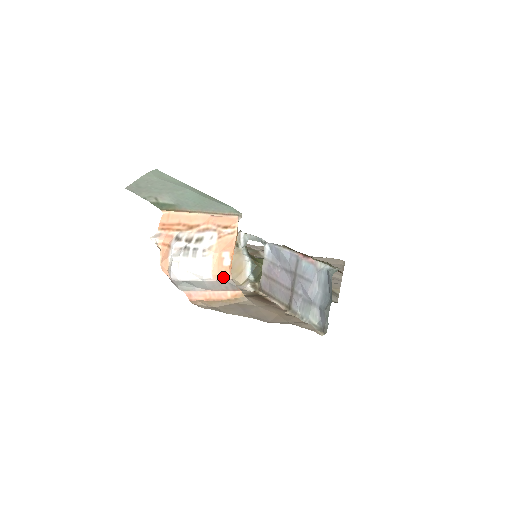
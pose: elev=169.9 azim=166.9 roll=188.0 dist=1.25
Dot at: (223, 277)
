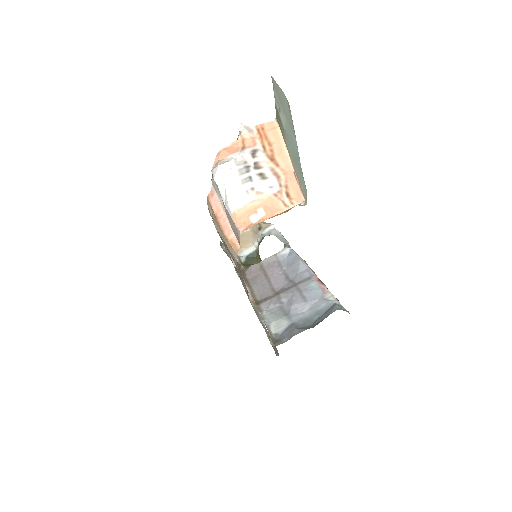
Dot at: (238, 224)
